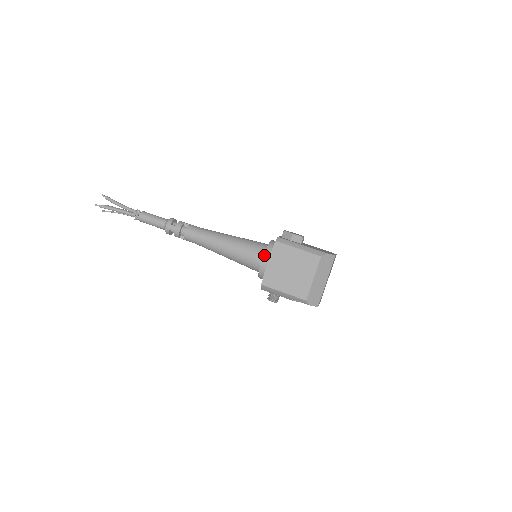
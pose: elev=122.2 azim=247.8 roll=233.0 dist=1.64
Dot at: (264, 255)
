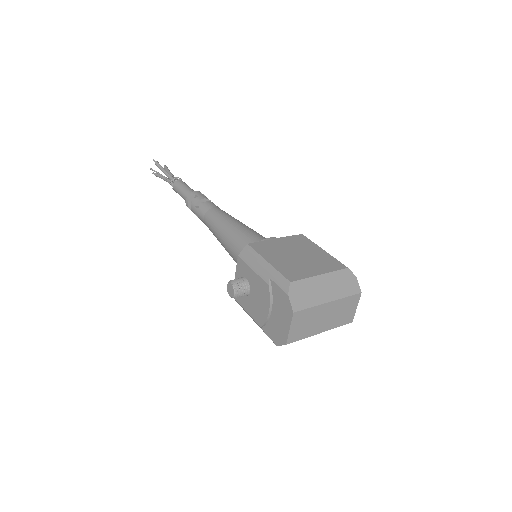
Dot at: occluded
